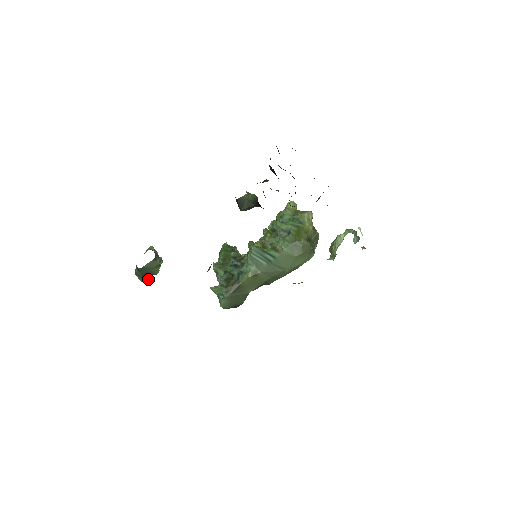
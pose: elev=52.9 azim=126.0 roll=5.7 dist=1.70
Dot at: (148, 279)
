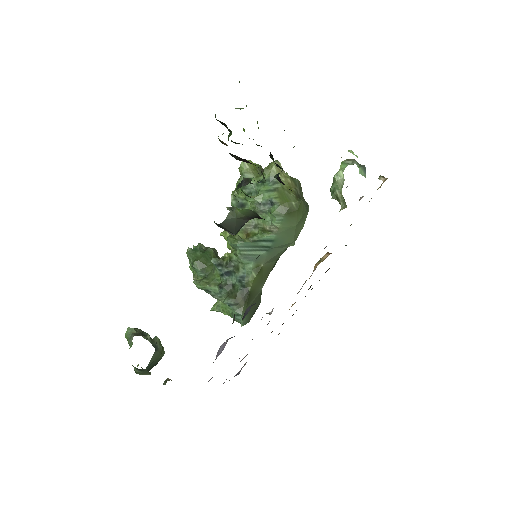
Dot at: occluded
